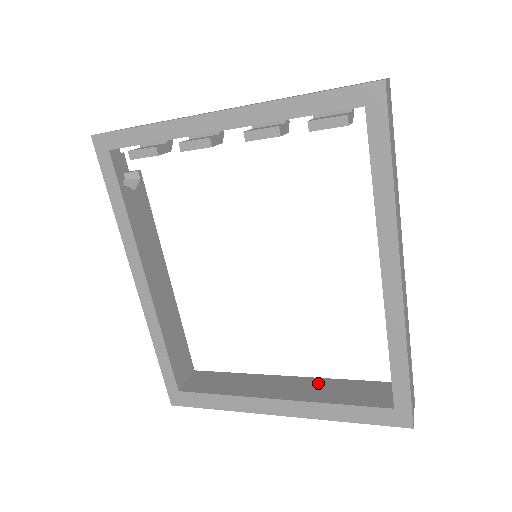
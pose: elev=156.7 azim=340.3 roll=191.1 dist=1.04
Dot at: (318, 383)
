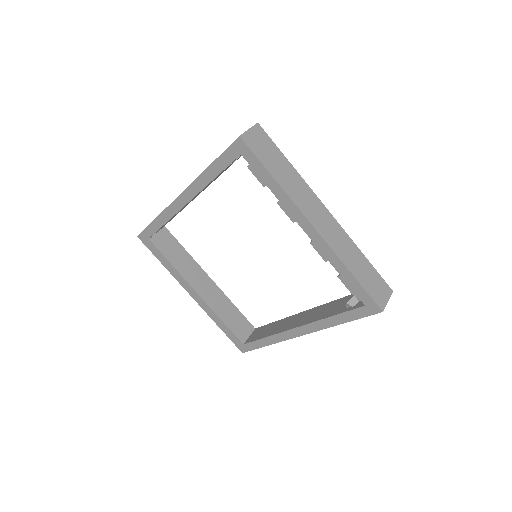
Dot at: (223, 299)
